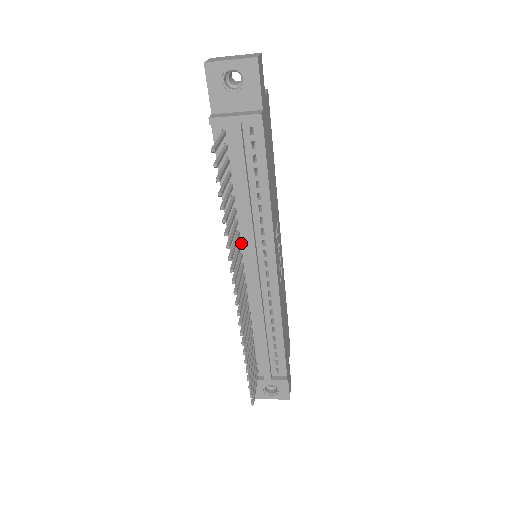
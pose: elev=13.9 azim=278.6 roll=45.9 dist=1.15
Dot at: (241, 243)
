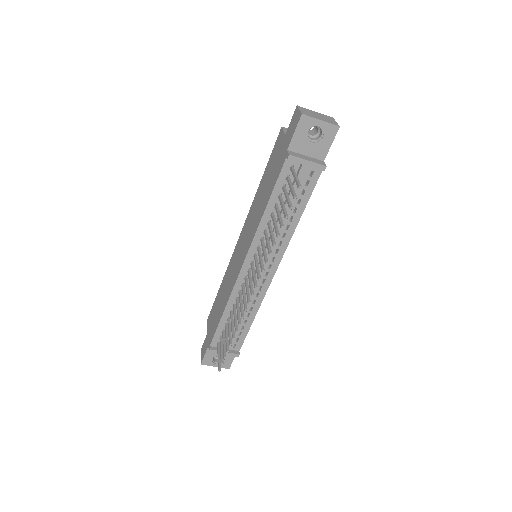
Dot at: (260, 247)
